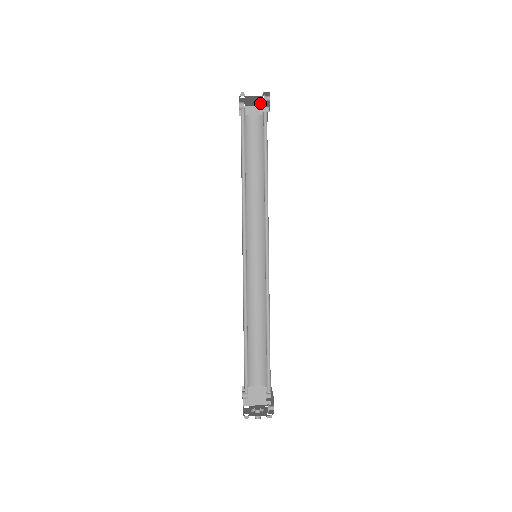
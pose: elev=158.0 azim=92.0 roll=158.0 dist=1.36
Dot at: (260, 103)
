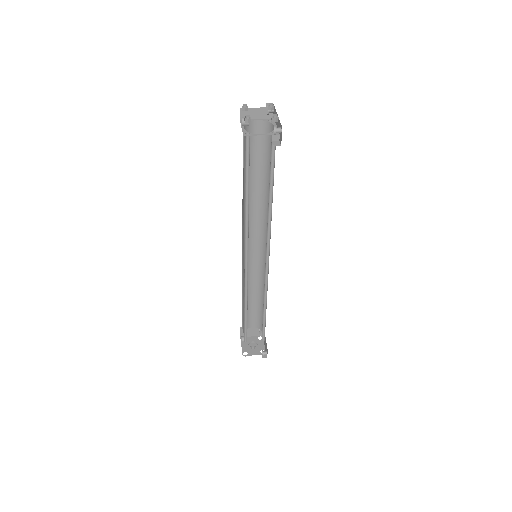
Dot at: occluded
